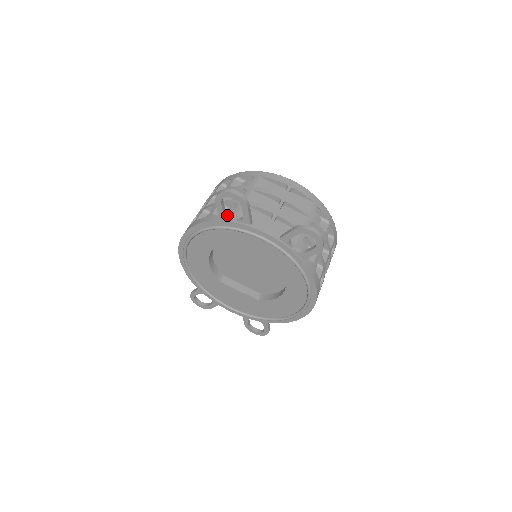
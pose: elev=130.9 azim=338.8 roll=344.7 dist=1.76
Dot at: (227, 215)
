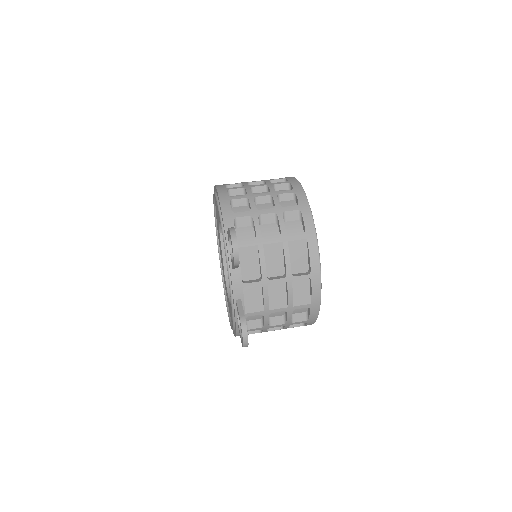
Dot at: occluded
